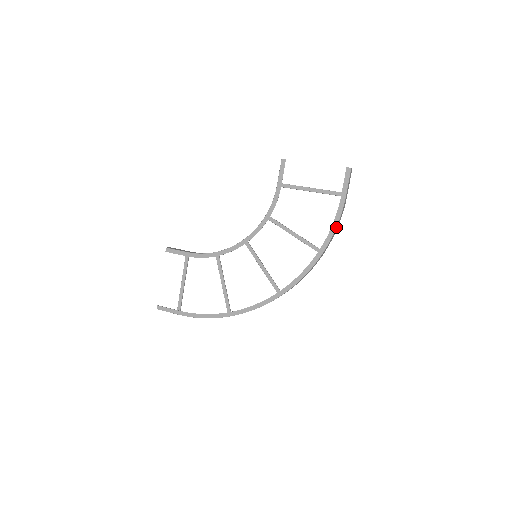
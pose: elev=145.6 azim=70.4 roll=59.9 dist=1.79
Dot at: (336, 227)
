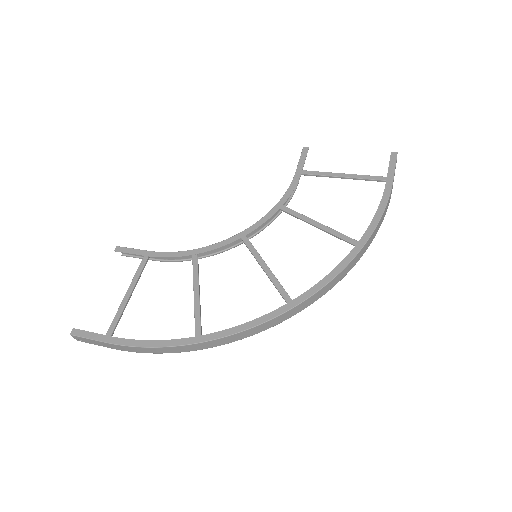
Dot at: (382, 214)
